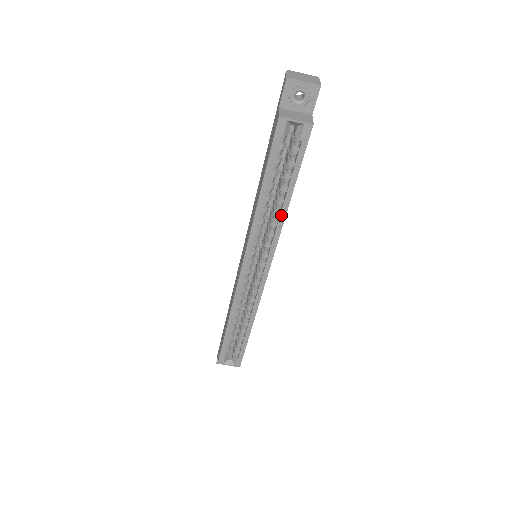
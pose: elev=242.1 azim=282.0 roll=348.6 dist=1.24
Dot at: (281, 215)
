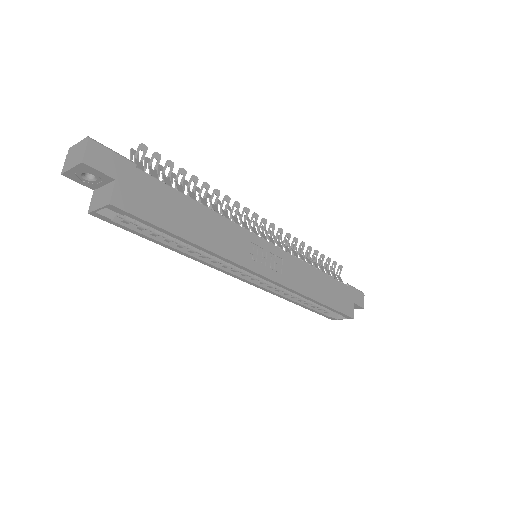
Dot at: (205, 251)
